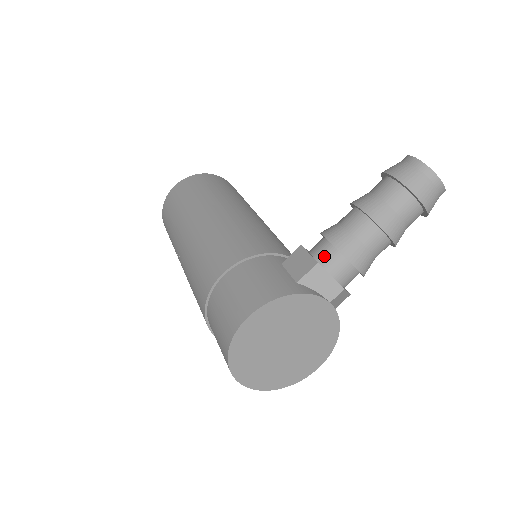
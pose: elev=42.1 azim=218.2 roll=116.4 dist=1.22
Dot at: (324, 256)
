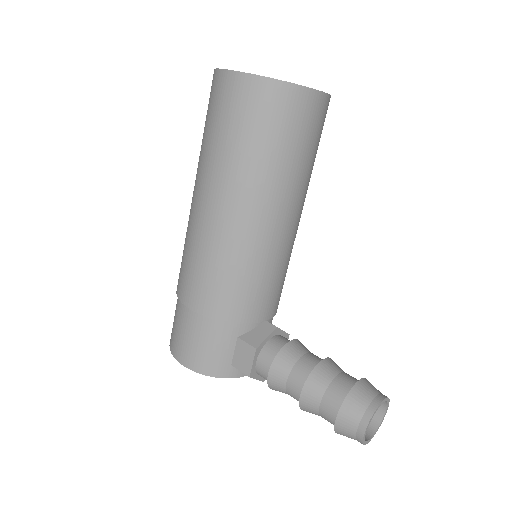
Dot at: (261, 372)
